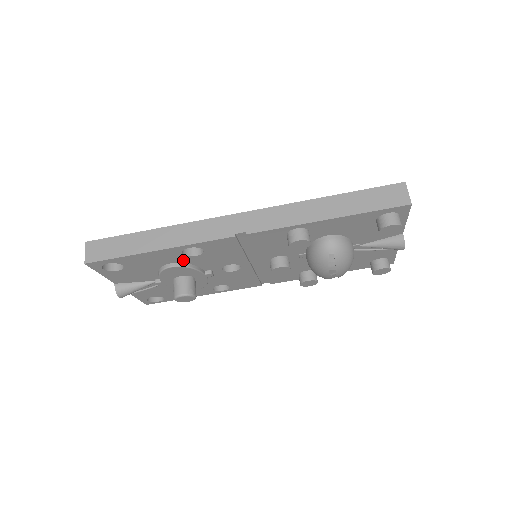
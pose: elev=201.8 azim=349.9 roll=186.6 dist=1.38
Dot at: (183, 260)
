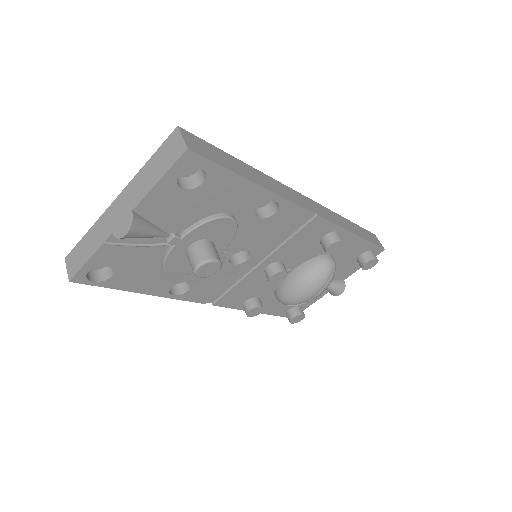
Dot at: (242, 217)
